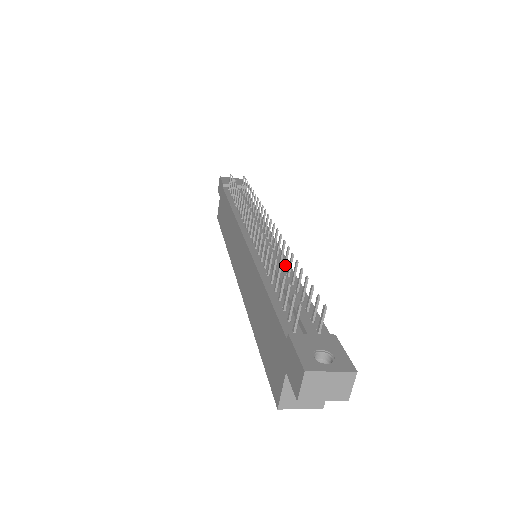
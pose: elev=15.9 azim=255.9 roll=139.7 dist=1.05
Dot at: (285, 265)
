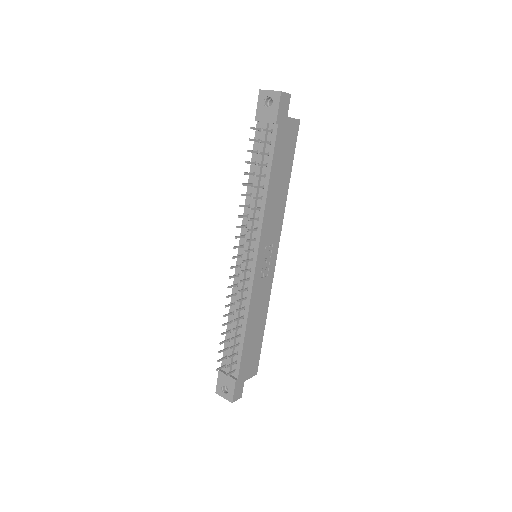
Dot at: (242, 309)
